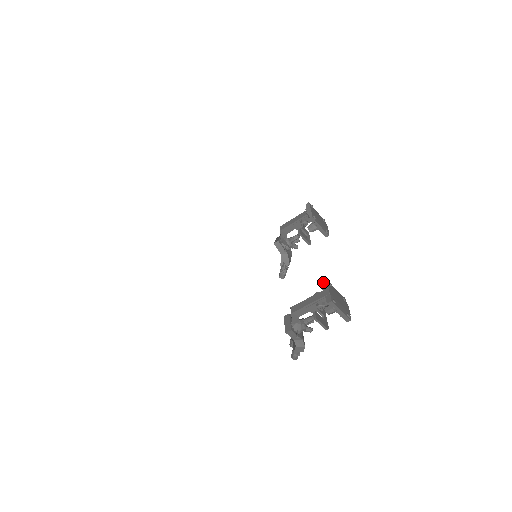
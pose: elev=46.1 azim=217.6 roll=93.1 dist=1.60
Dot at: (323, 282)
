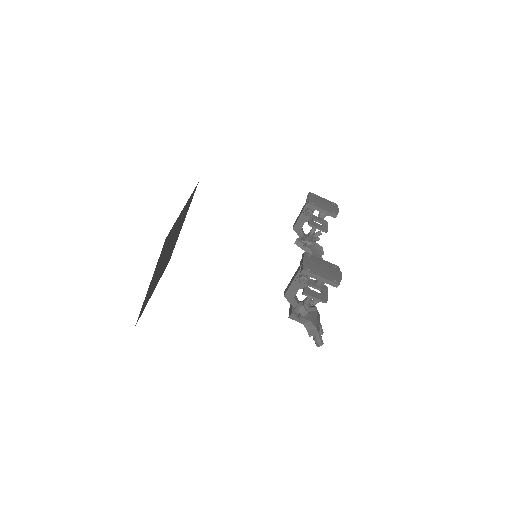
Dot at: (302, 255)
